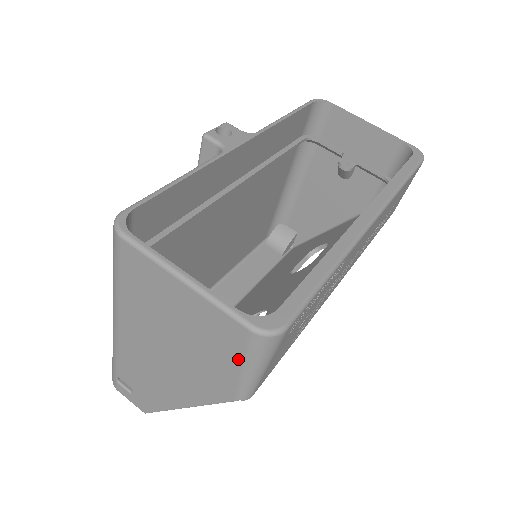
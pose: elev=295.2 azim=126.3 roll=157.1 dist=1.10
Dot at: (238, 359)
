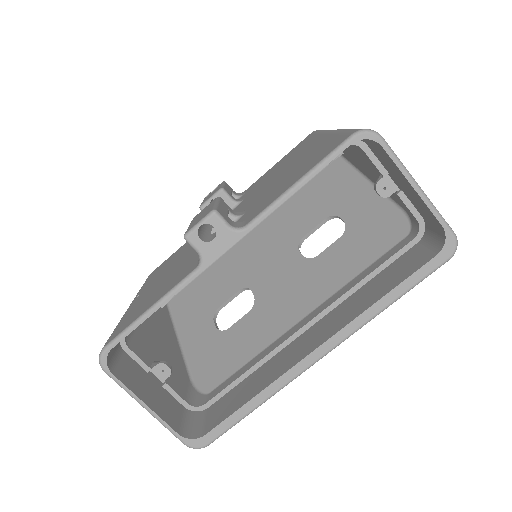
Dot at: occluded
